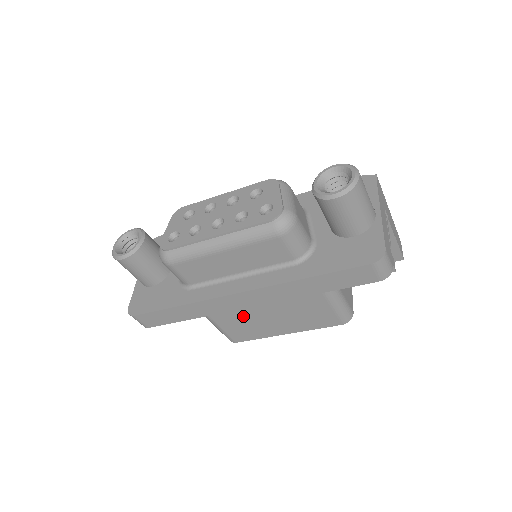
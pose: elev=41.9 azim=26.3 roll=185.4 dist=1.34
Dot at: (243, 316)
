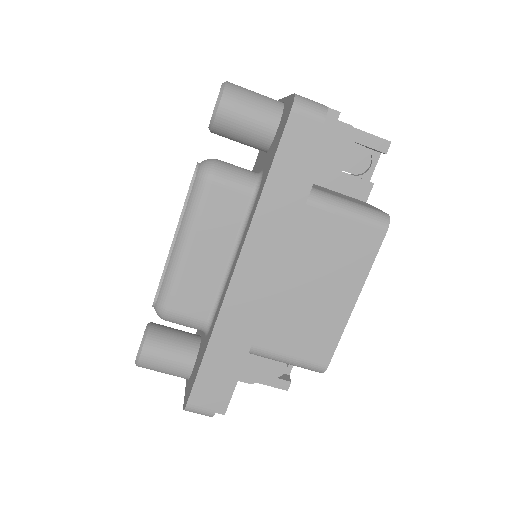
Dot at: (290, 316)
